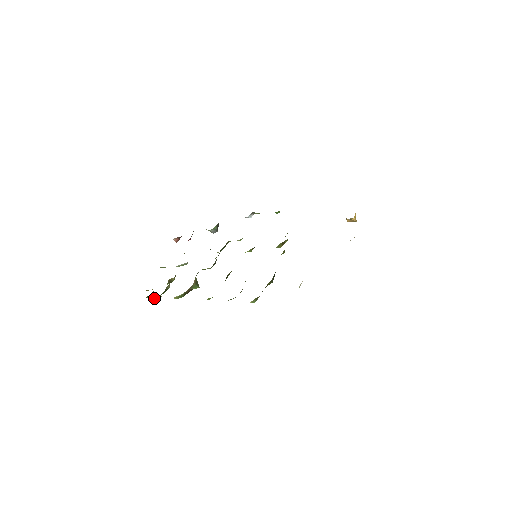
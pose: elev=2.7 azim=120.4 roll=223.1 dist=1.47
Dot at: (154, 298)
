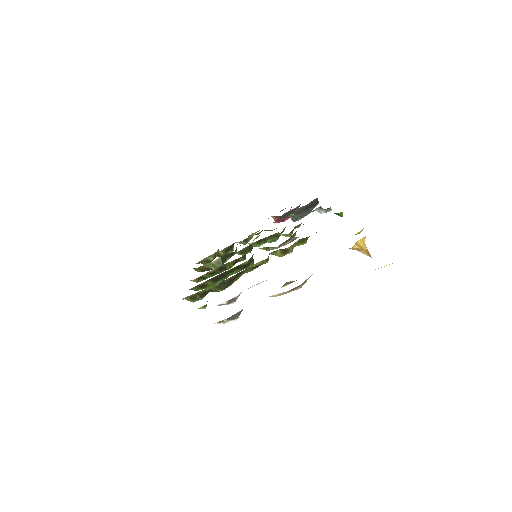
Dot at: occluded
